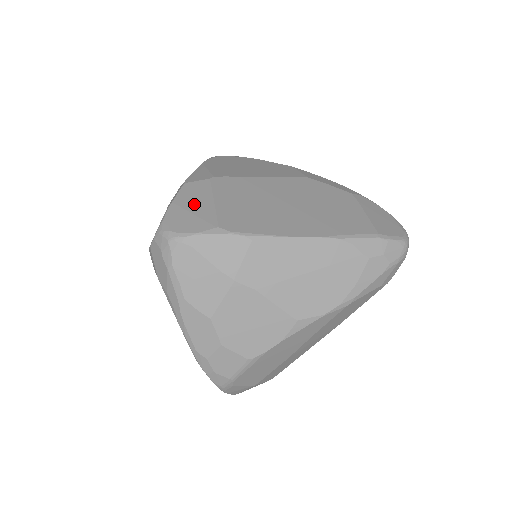
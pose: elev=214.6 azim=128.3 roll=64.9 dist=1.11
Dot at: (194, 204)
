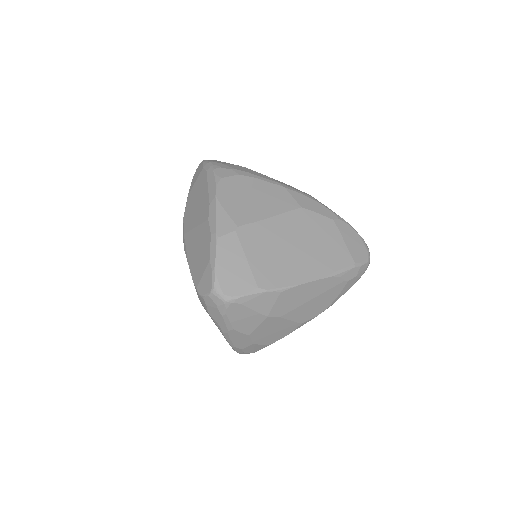
Dot at: (233, 264)
